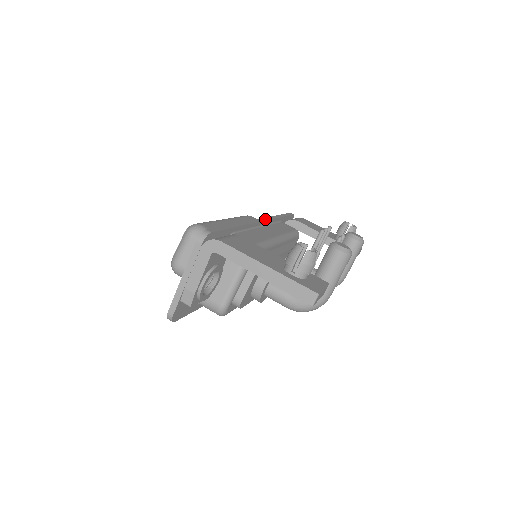
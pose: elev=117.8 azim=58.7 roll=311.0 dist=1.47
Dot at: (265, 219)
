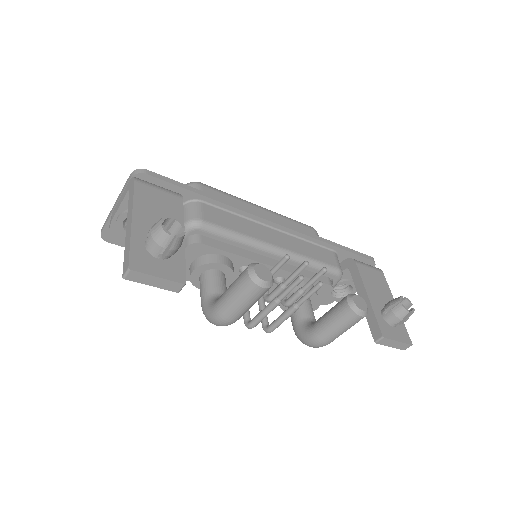
Dot at: (289, 226)
